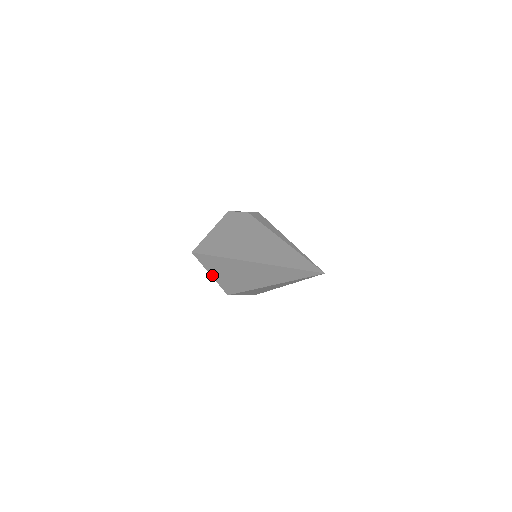
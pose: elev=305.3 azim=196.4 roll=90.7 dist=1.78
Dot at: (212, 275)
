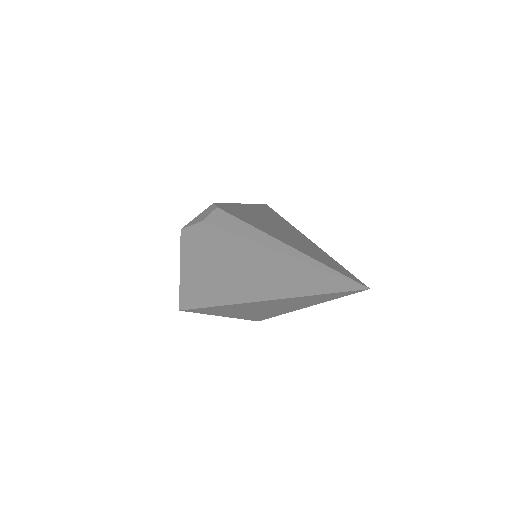
Dot at: (223, 316)
